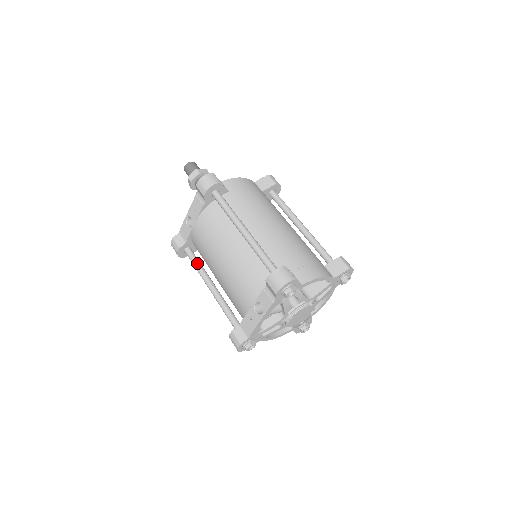
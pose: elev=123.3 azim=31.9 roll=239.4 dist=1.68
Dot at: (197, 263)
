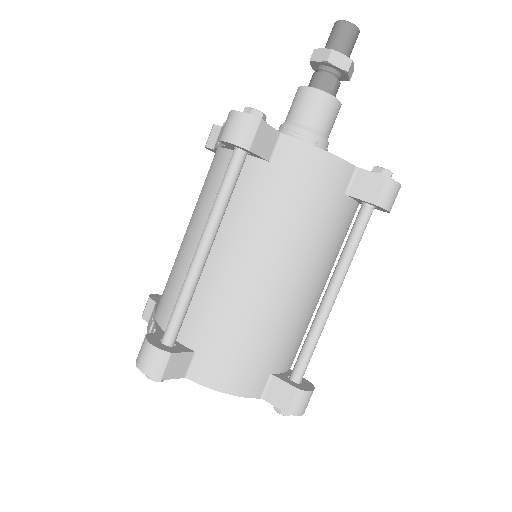
Dot at: occluded
